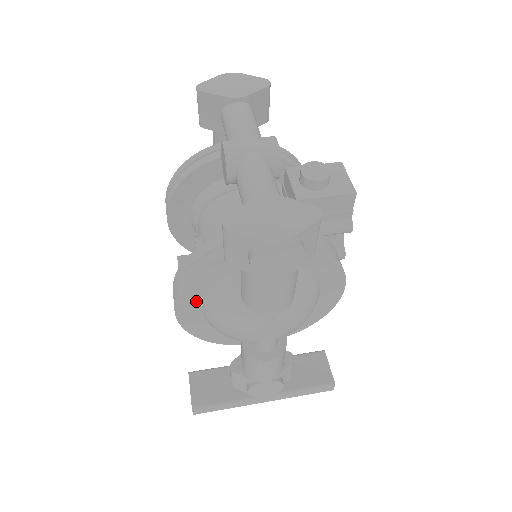
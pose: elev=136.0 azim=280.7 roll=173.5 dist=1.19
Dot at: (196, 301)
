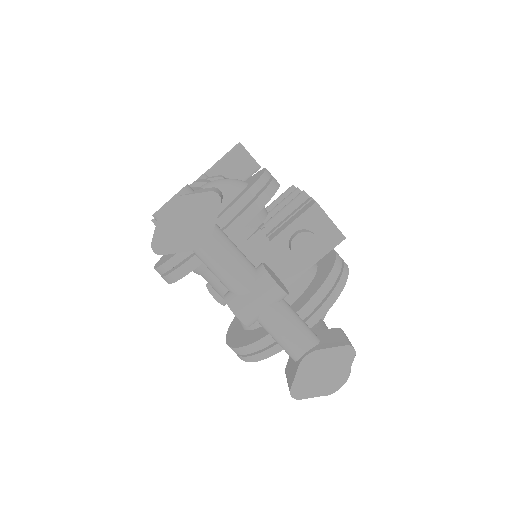
Dot at: occluded
